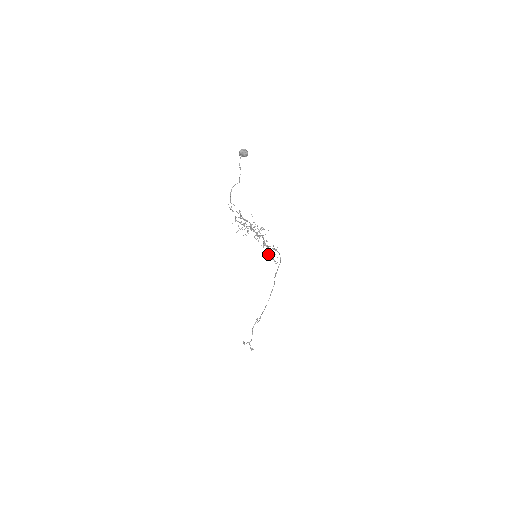
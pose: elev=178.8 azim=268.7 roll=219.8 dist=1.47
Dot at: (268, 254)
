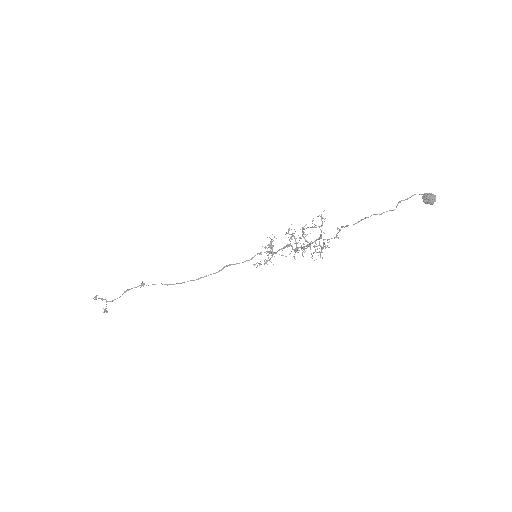
Dot at: occluded
